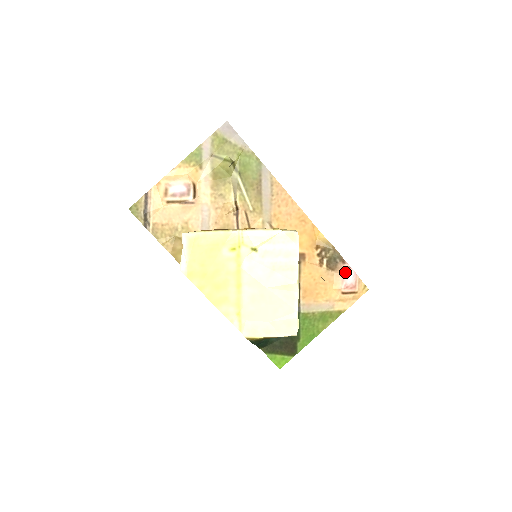
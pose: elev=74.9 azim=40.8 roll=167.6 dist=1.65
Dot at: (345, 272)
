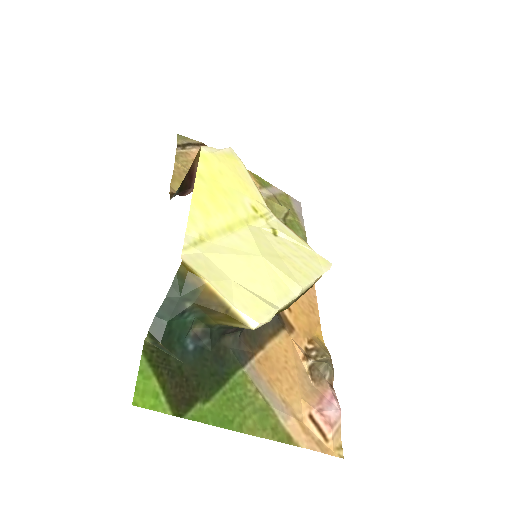
Dot at: (328, 397)
